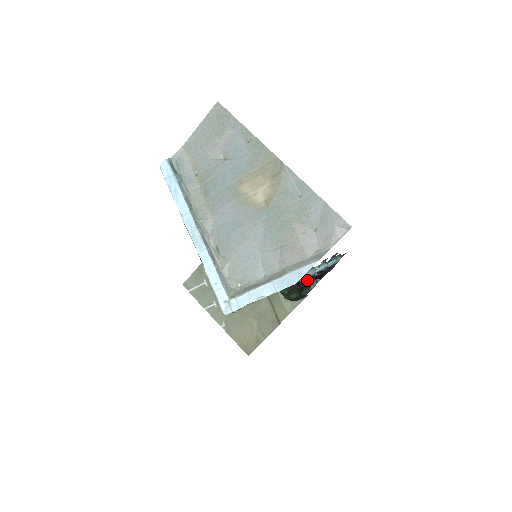
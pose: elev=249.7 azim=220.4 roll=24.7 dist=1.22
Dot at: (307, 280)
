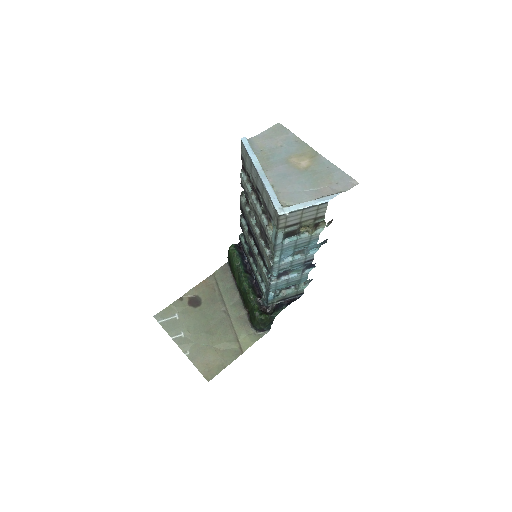
Dot at: (277, 305)
